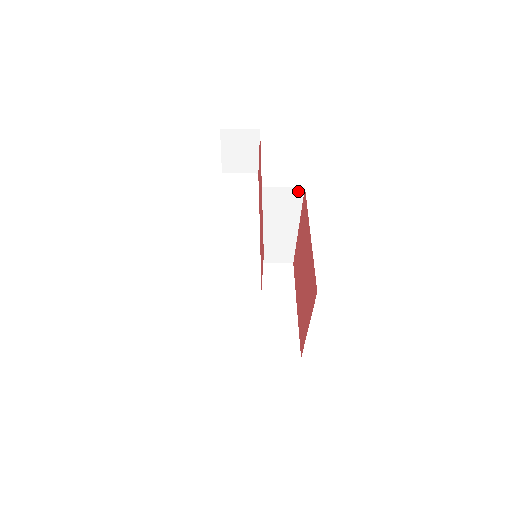
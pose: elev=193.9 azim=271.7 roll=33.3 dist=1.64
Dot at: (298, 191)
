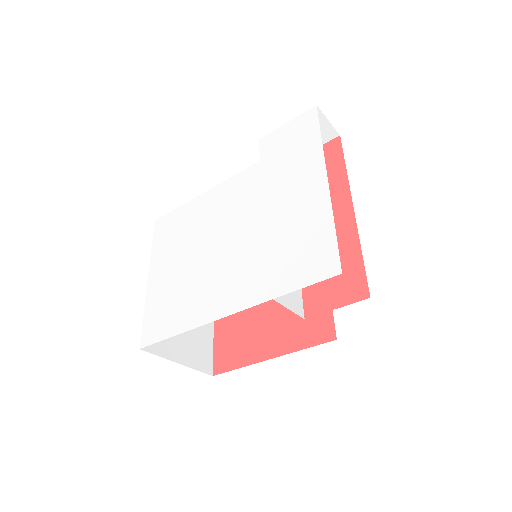
Dot at: occluded
